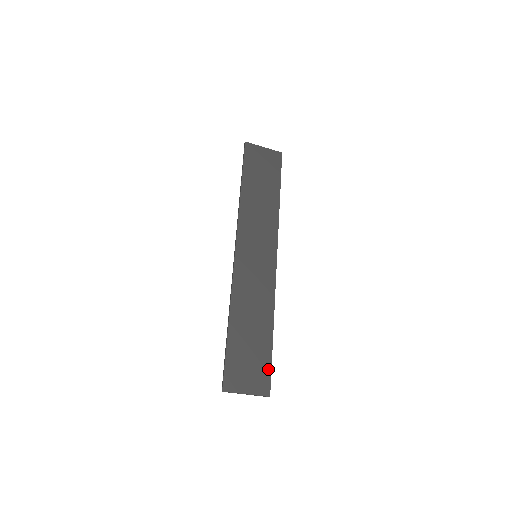
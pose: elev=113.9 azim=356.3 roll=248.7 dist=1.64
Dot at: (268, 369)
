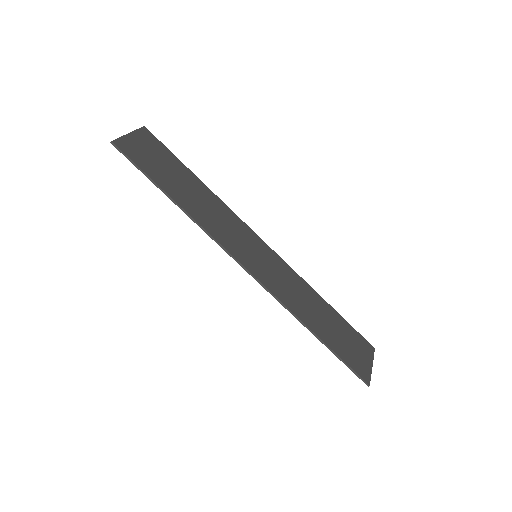
Dot at: (355, 332)
